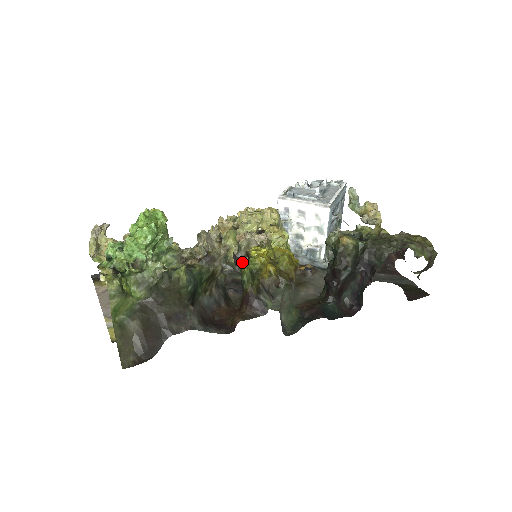
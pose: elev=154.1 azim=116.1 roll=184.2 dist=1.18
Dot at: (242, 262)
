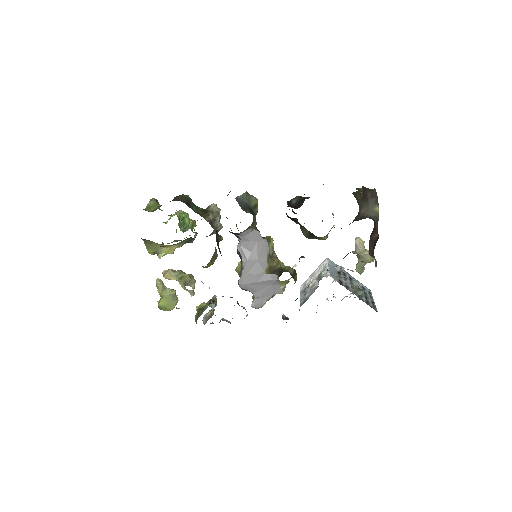
Dot at: occluded
